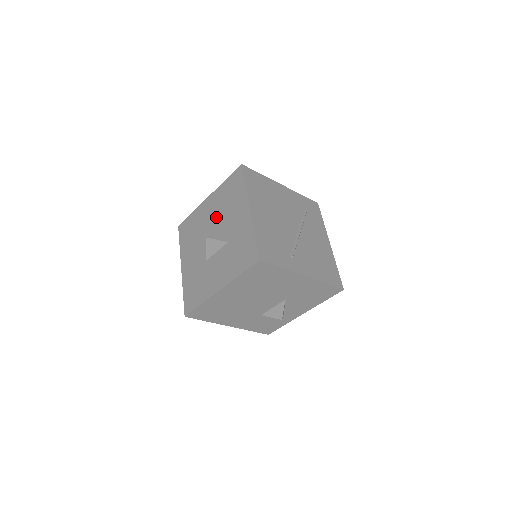
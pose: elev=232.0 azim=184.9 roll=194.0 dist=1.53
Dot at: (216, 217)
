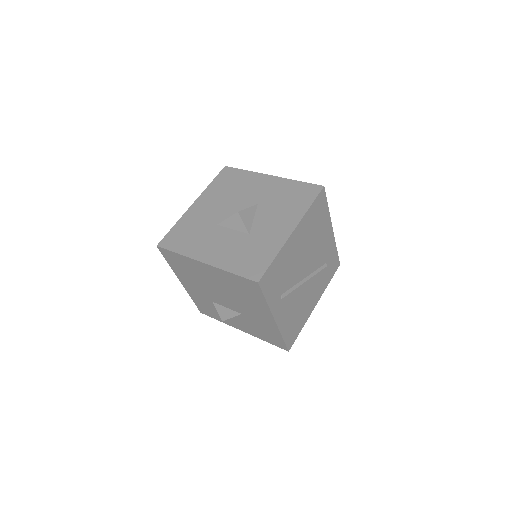
Dot at: (261, 201)
